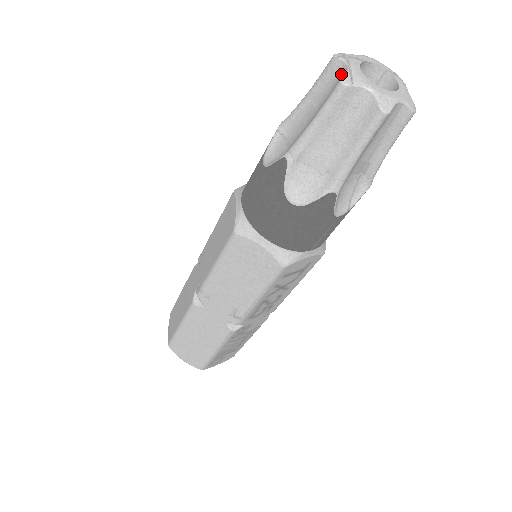
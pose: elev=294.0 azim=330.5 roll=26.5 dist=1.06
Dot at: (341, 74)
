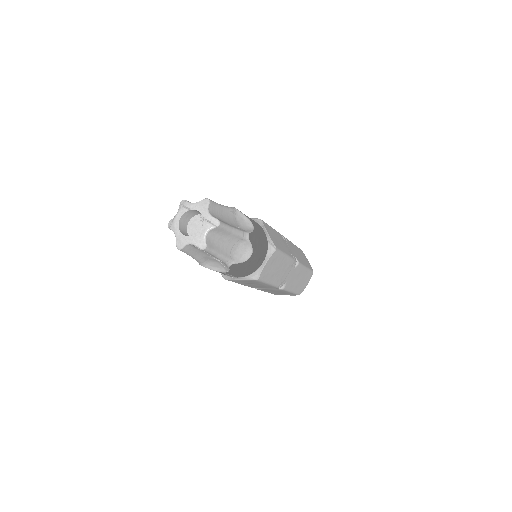
Dot at: occluded
